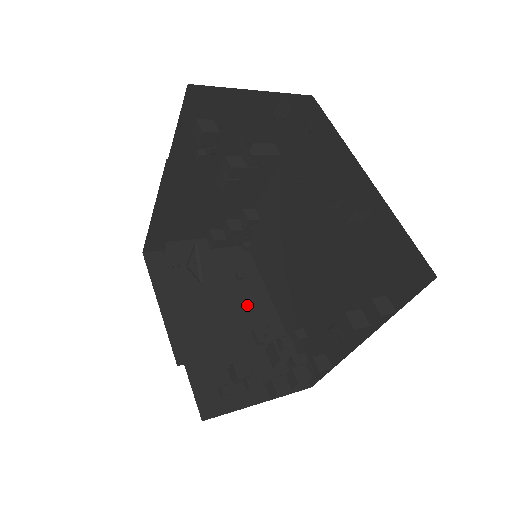
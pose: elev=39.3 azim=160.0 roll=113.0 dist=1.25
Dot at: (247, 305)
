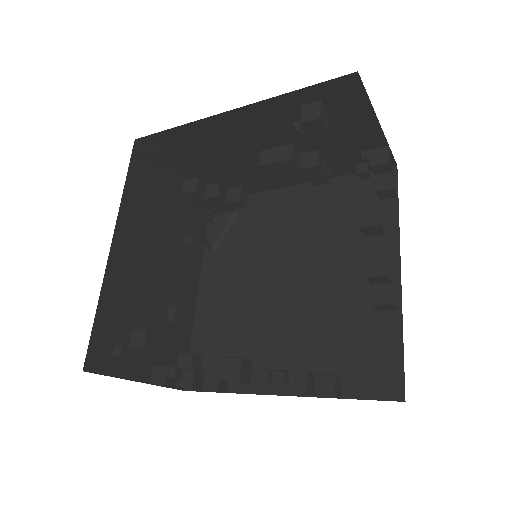
Dot at: (180, 274)
